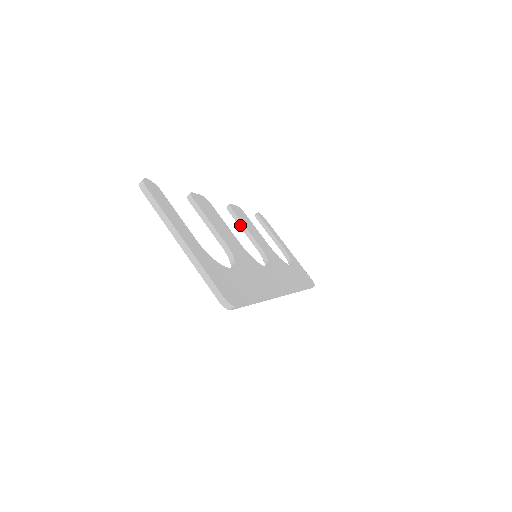
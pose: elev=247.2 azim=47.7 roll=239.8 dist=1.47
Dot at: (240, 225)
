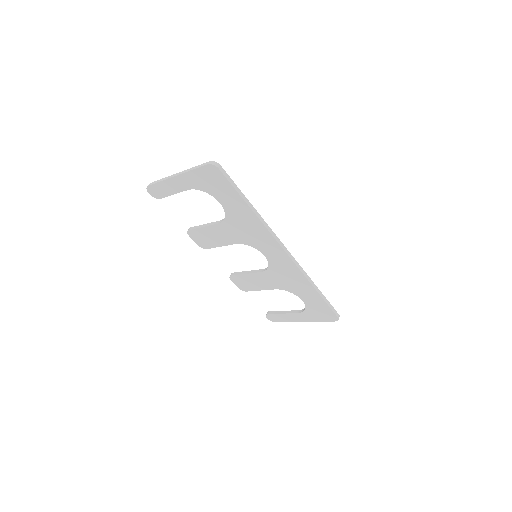
Dot at: (242, 273)
